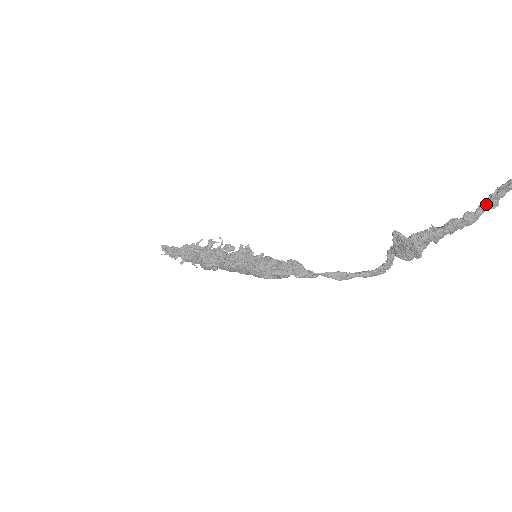
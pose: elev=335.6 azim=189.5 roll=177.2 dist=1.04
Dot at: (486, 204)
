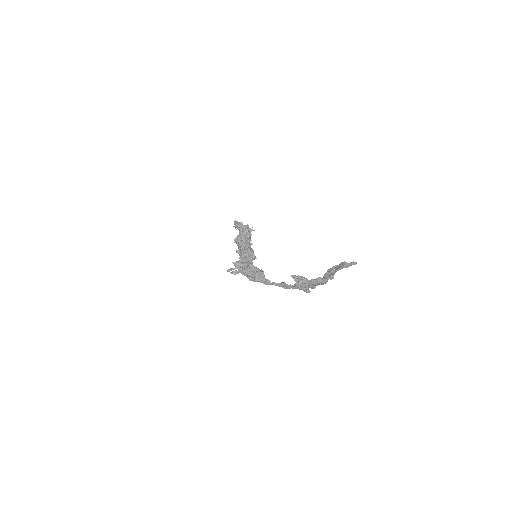
Dot at: (325, 276)
